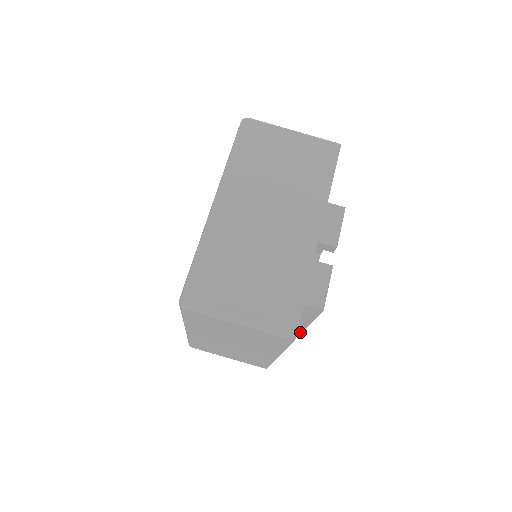
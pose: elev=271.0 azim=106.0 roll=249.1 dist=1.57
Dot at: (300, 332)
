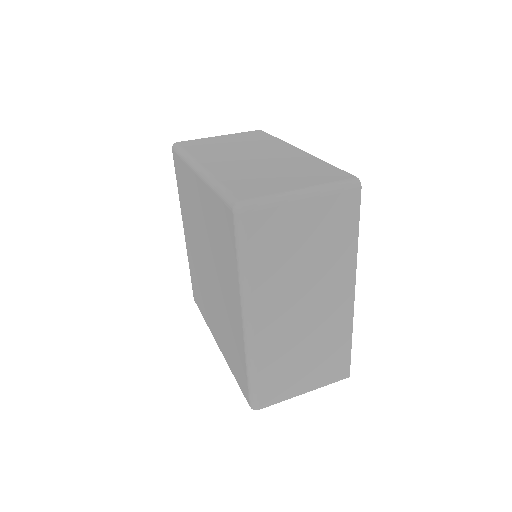
Dot at: occluded
